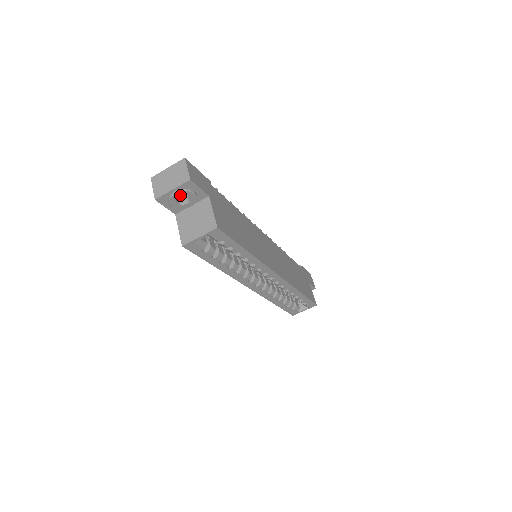
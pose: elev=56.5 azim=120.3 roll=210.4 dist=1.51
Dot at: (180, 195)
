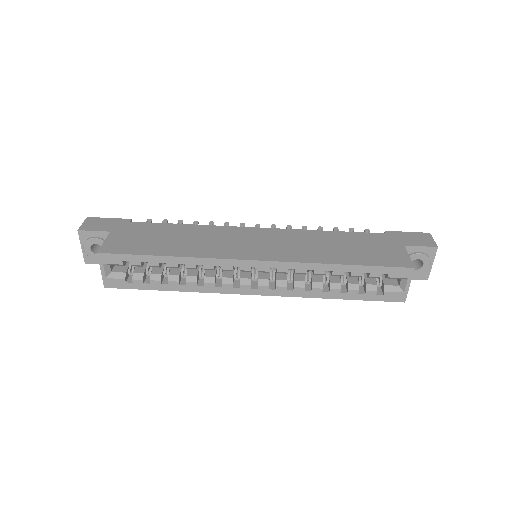
Dot at: (89, 247)
